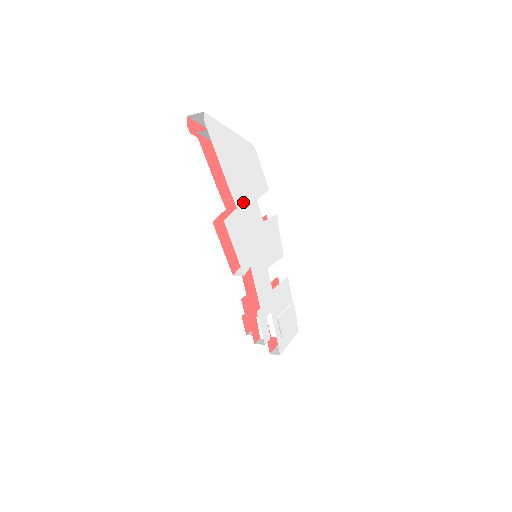
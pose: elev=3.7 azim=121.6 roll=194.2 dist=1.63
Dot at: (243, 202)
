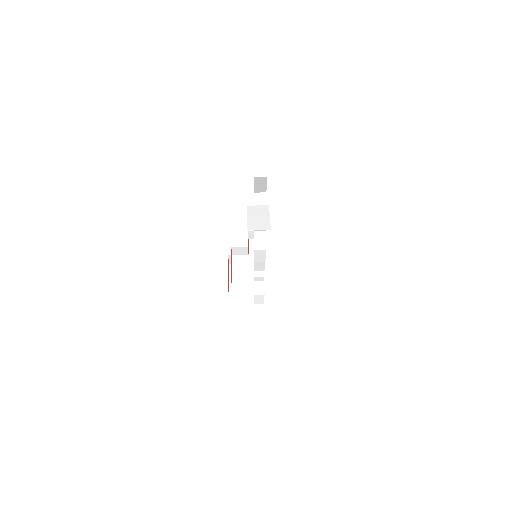
Dot at: occluded
